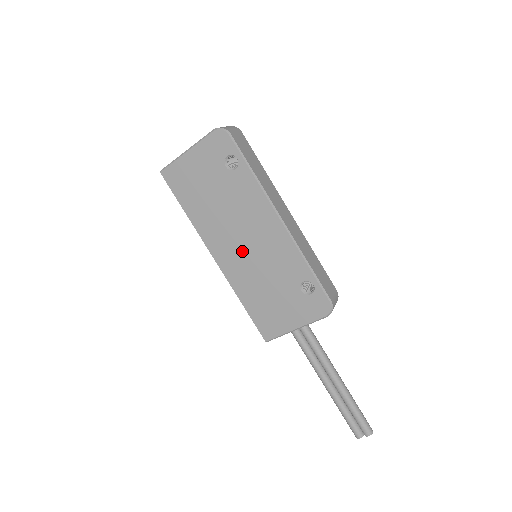
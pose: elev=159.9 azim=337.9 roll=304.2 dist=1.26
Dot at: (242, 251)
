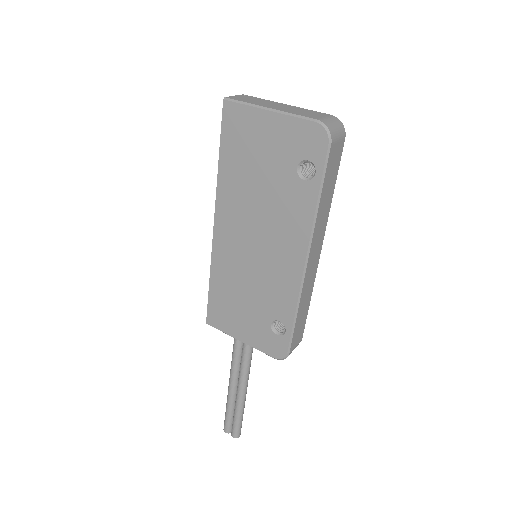
Dot at: (246, 248)
